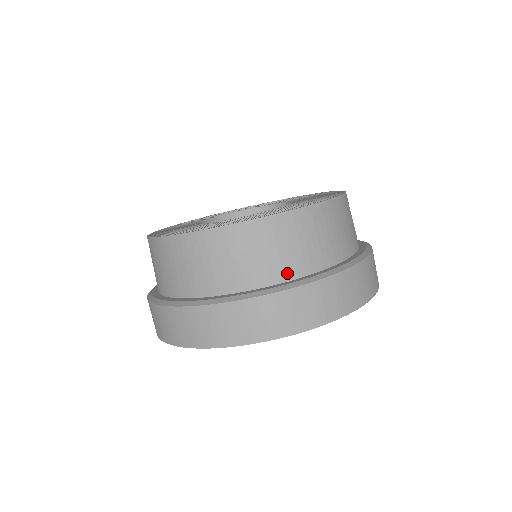
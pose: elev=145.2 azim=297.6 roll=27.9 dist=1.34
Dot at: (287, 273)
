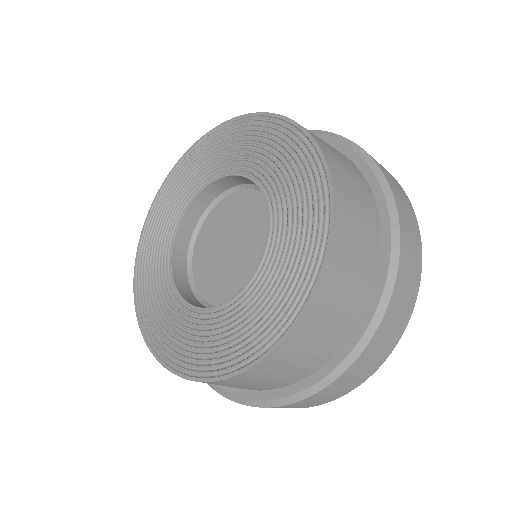
Dot at: (364, 299)
